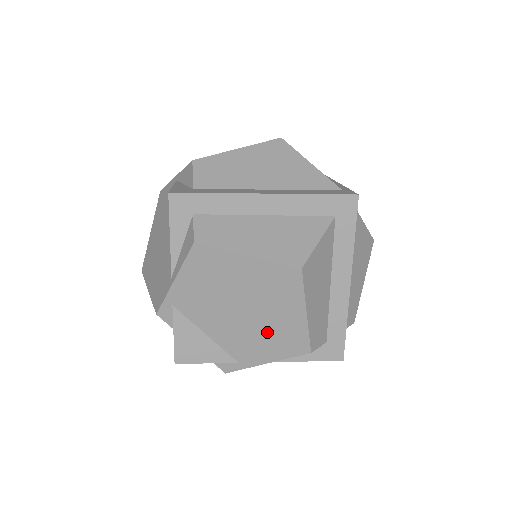
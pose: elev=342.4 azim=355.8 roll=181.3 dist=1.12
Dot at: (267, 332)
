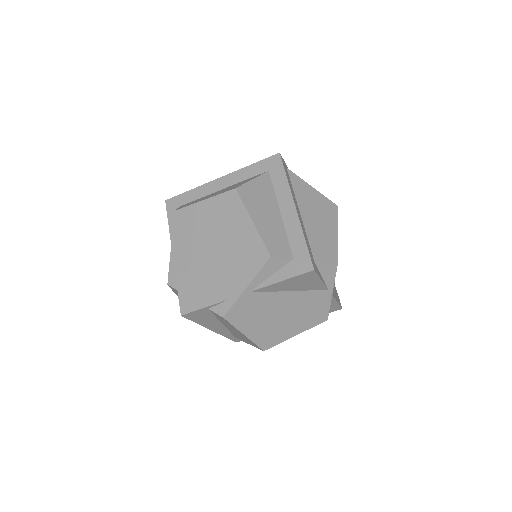
Dot at: (236, 256)
